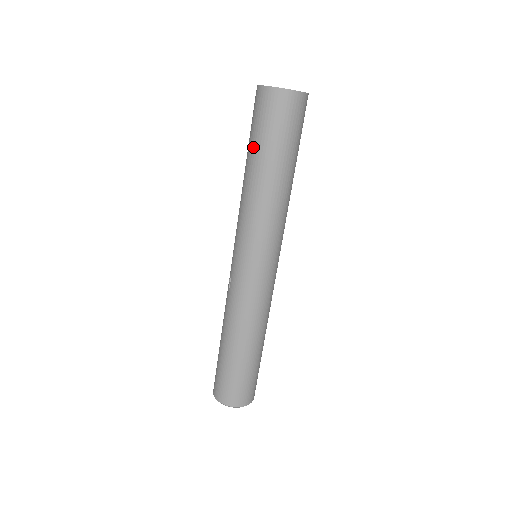
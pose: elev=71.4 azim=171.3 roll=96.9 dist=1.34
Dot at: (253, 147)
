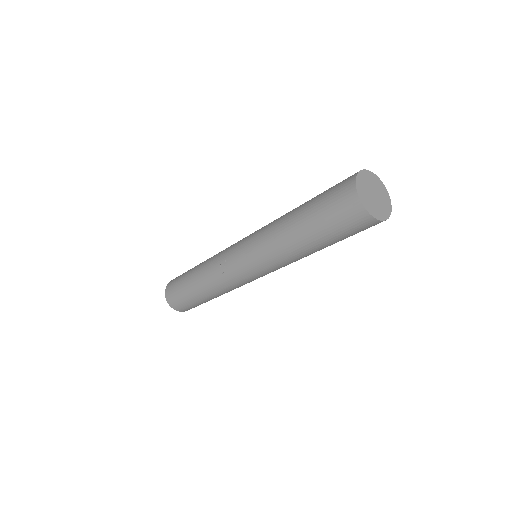
Dot at: (318, 233)
